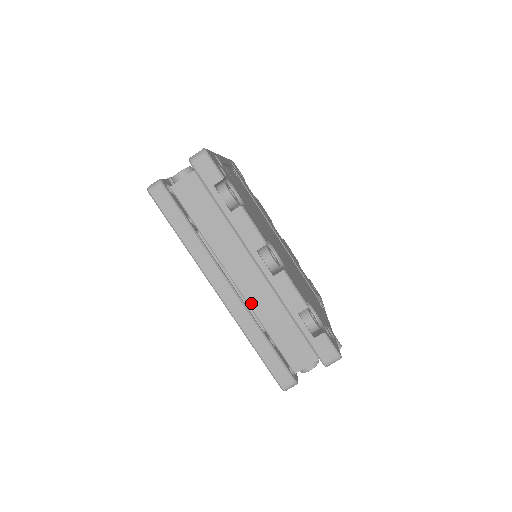
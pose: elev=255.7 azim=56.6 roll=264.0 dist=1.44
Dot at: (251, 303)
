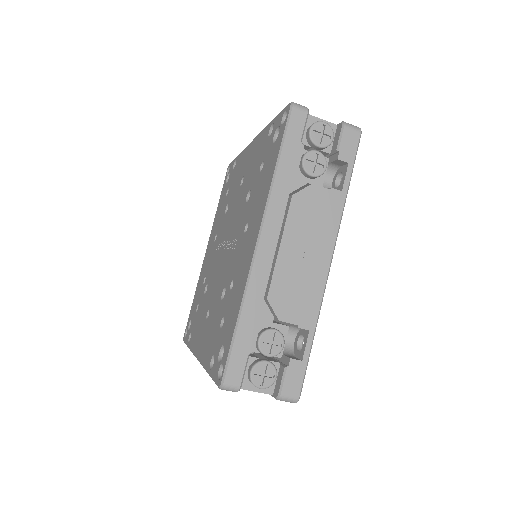
Dot at: occluded
